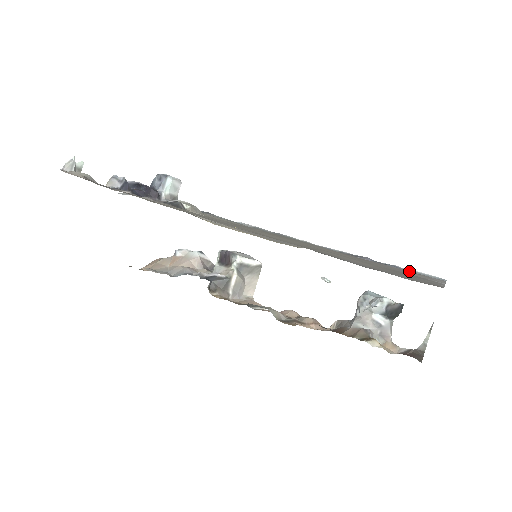
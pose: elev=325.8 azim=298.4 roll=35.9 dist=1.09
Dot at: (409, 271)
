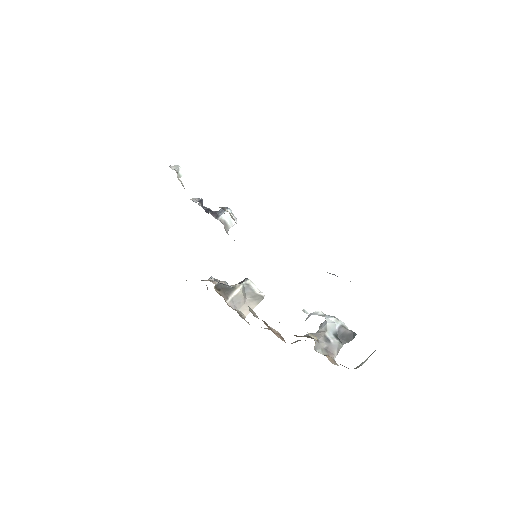
Dot at: occluded
